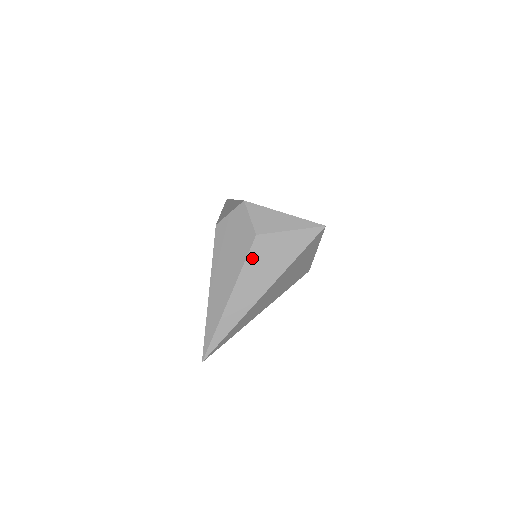
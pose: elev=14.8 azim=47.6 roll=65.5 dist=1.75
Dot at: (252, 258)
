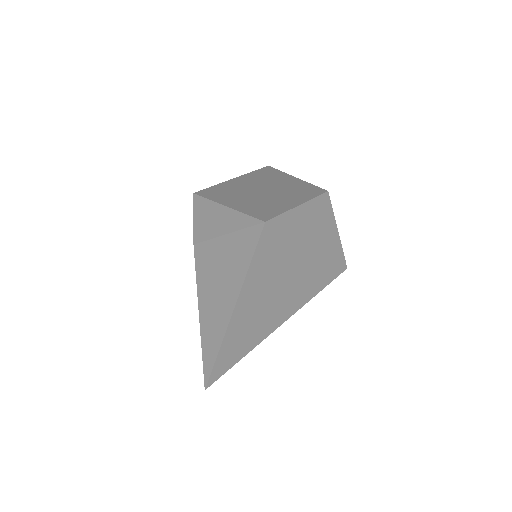
Dot at: (201, 274)
